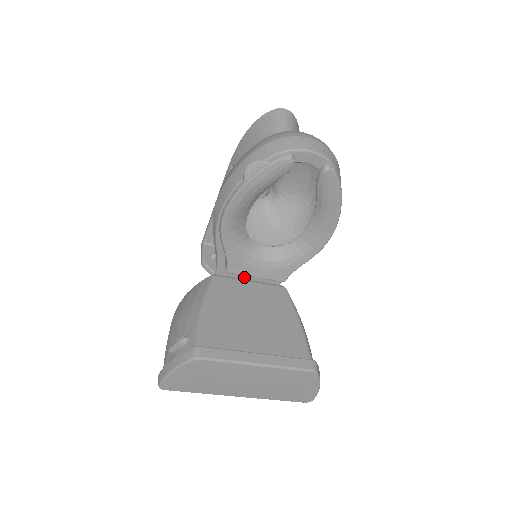
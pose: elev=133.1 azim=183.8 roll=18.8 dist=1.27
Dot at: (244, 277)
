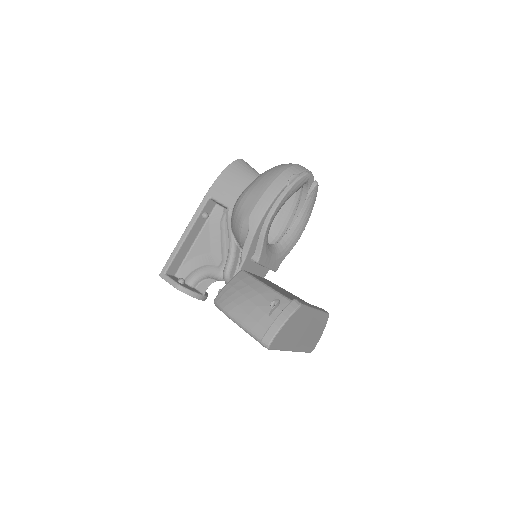
Dot at: occluded
